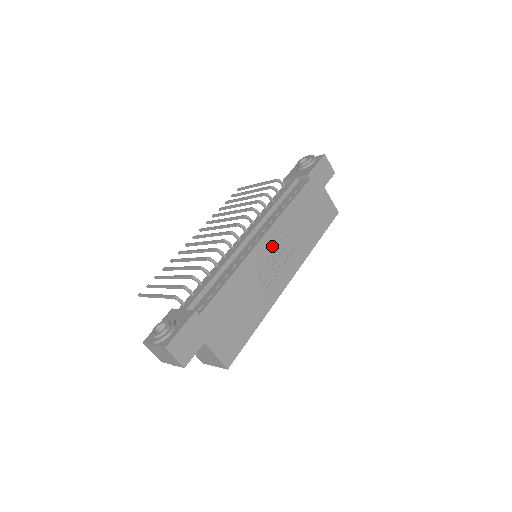
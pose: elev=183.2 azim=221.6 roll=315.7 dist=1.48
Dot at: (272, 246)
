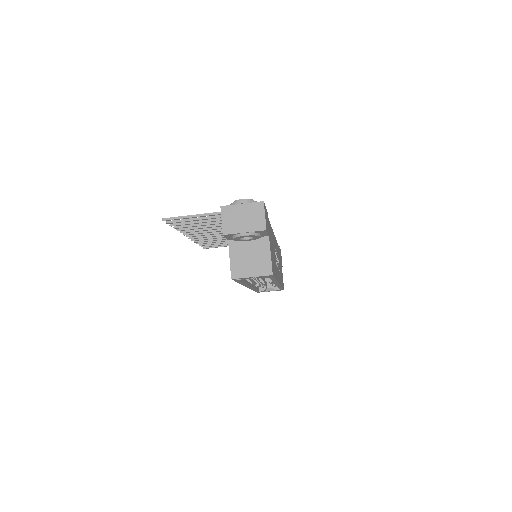
Dot at: (276, 249)
